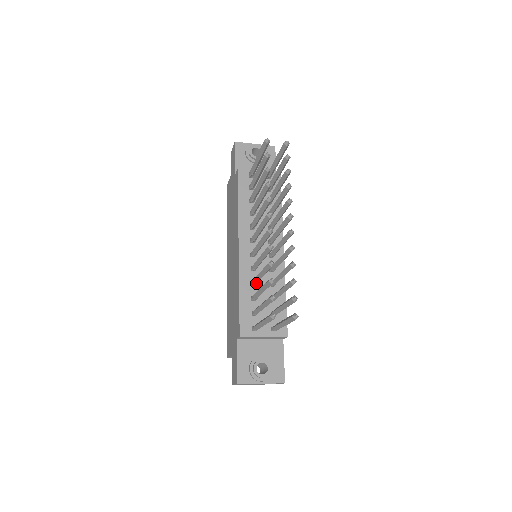
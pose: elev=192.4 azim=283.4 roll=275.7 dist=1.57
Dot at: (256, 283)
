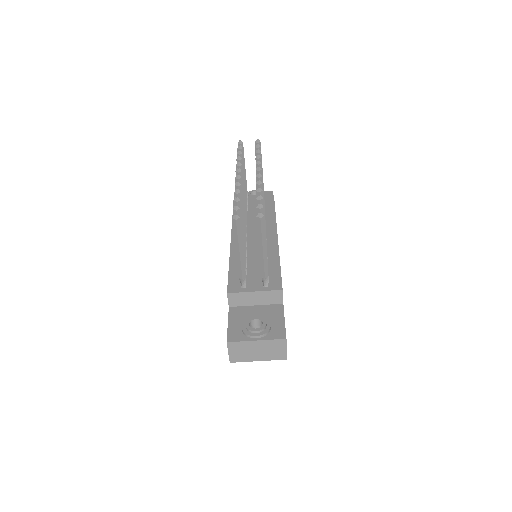
Dot at: occluded
